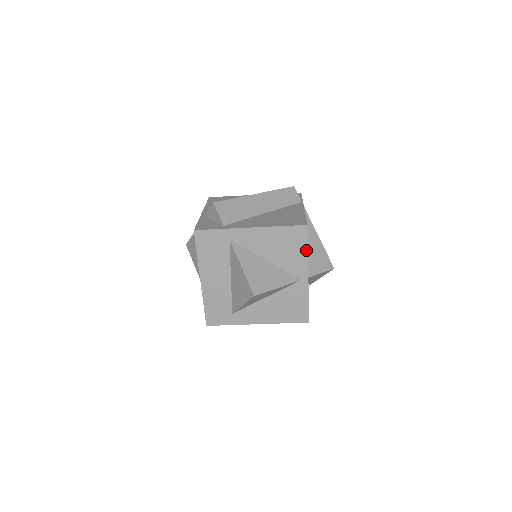
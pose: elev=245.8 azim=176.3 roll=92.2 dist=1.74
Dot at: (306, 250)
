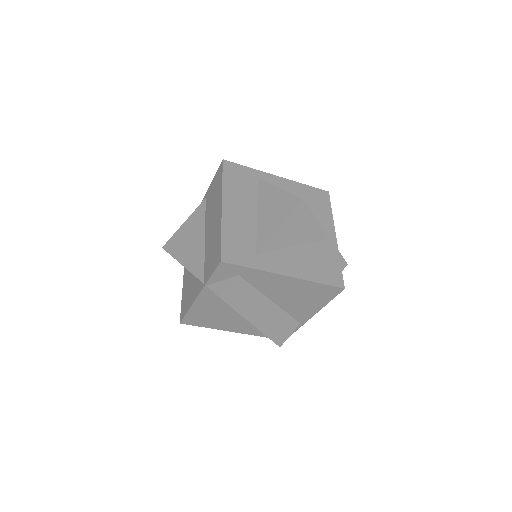
Dot at: (330, 212)
